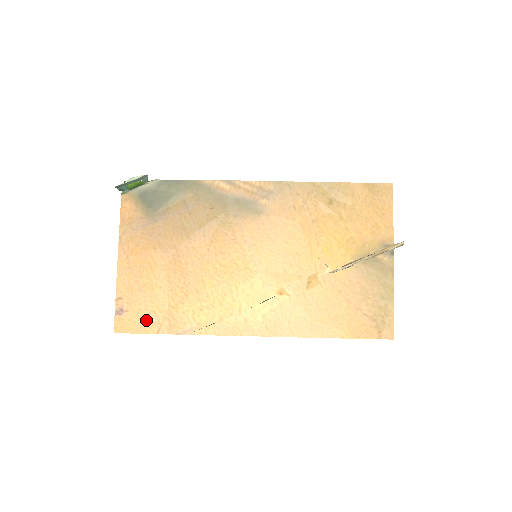
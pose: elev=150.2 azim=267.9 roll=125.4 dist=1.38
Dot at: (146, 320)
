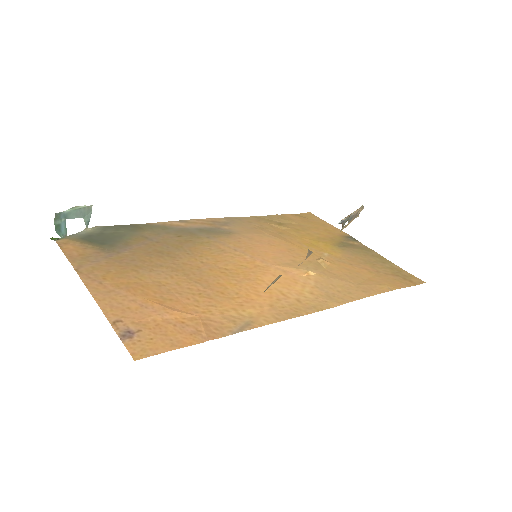
Dot at: (177, 333)
